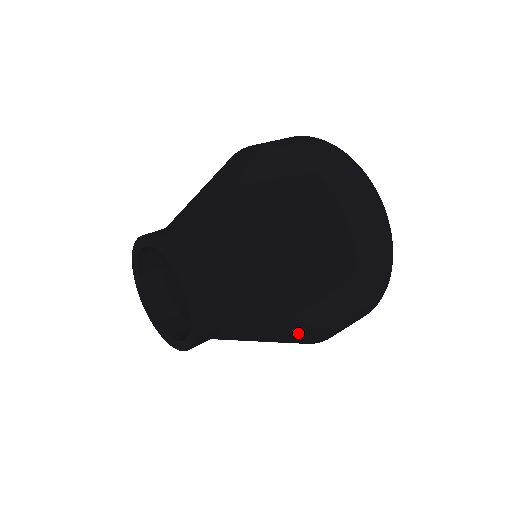
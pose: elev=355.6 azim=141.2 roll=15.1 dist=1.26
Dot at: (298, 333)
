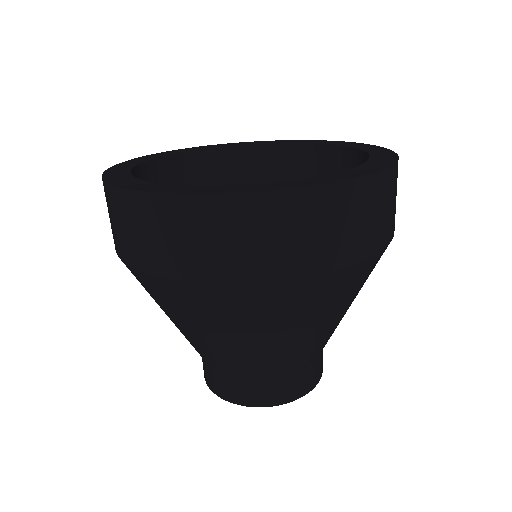
Dot at: occluded
